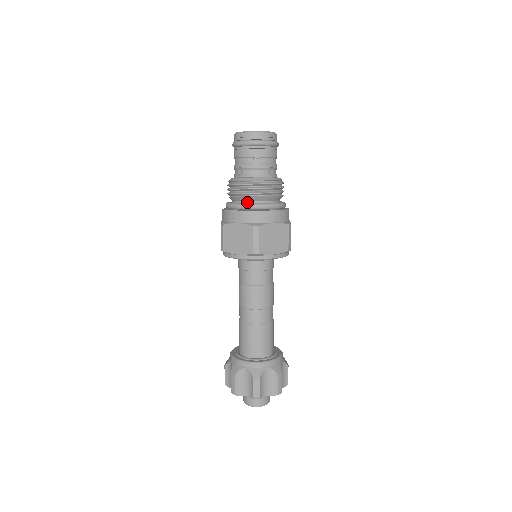
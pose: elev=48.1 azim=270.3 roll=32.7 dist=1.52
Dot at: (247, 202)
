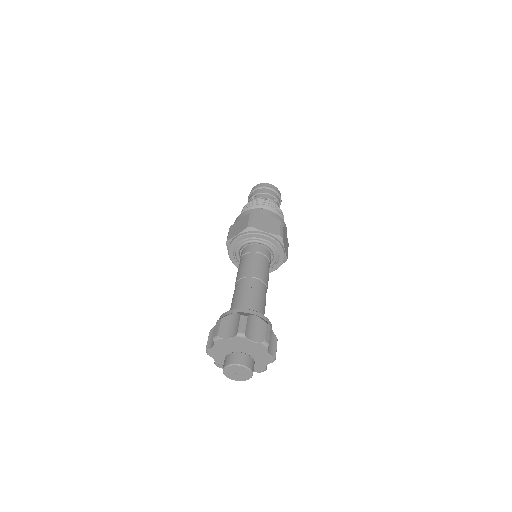
Dot at: occluded
